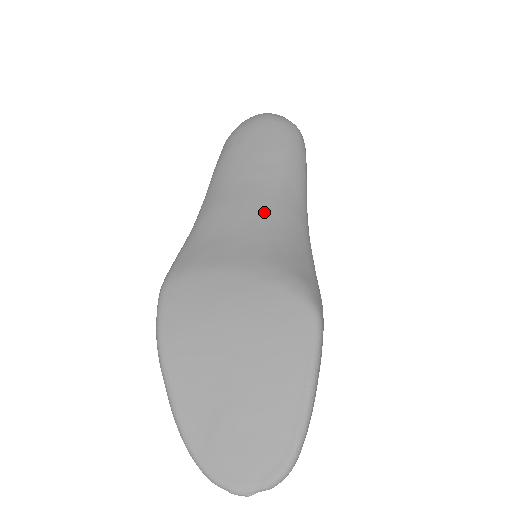
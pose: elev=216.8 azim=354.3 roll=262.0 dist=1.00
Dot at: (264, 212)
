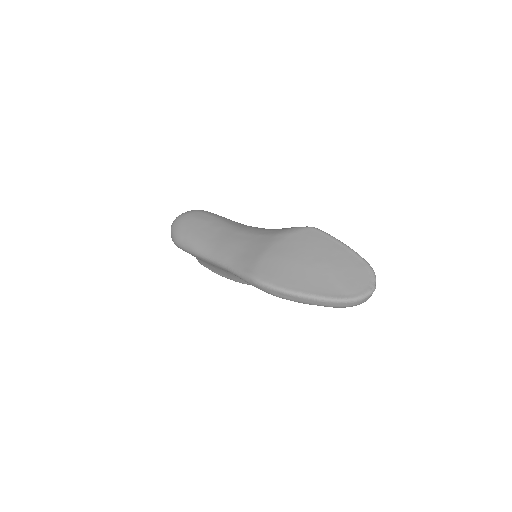
Dot at: (243, 232)
